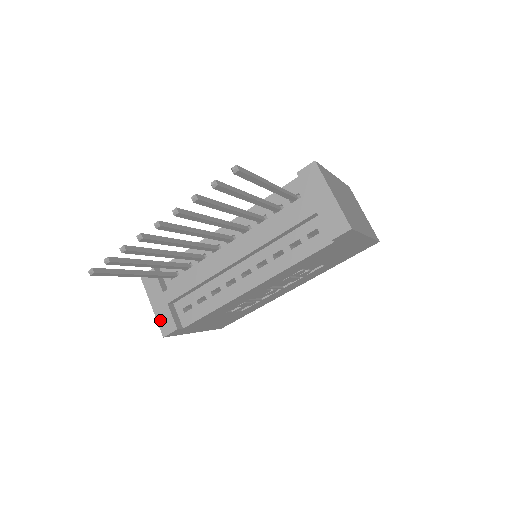
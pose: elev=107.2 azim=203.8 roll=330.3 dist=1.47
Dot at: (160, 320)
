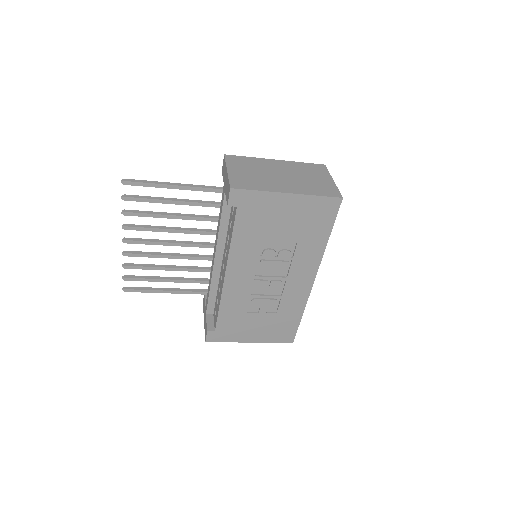
Dot at: (205, 329)
